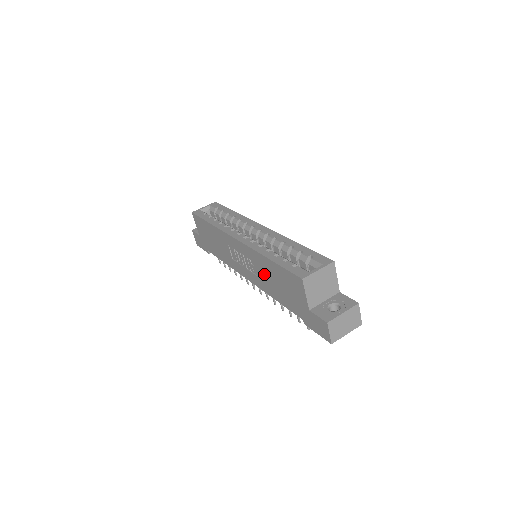
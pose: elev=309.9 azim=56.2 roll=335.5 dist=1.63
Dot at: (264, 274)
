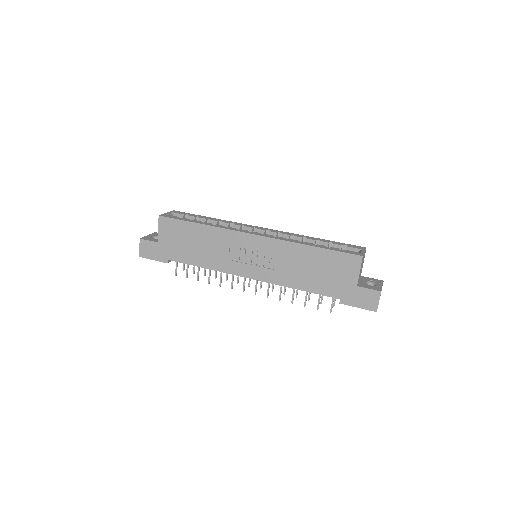
Dot at: (292, 264)
